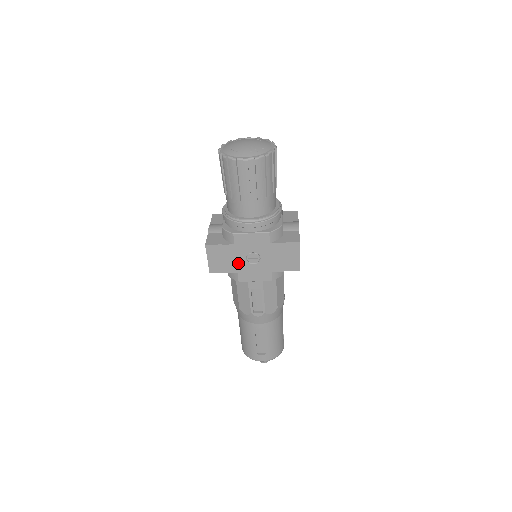
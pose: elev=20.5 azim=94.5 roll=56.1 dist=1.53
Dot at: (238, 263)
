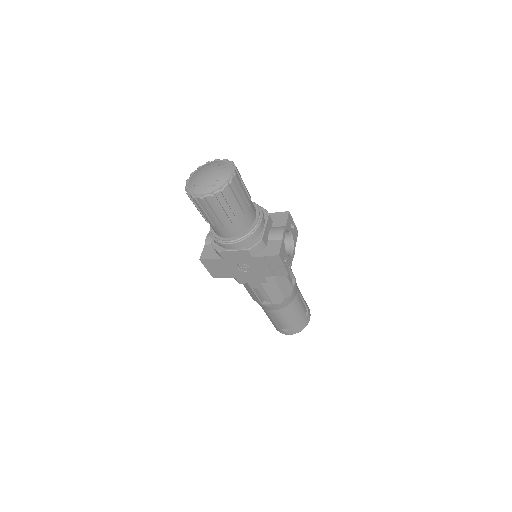
Dot at: (232, 271)
